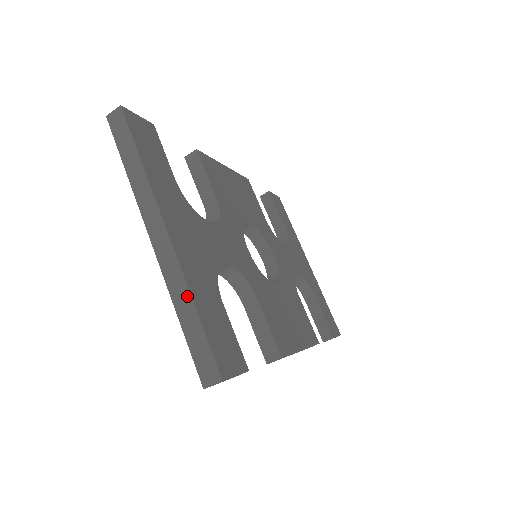
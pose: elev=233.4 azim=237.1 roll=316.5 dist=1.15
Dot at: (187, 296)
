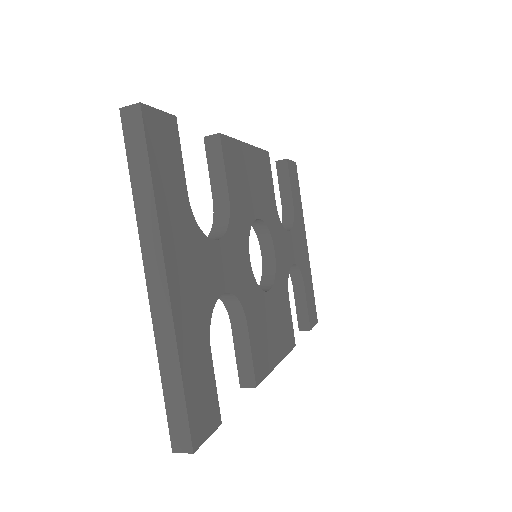
Dot at: (175, 358)
